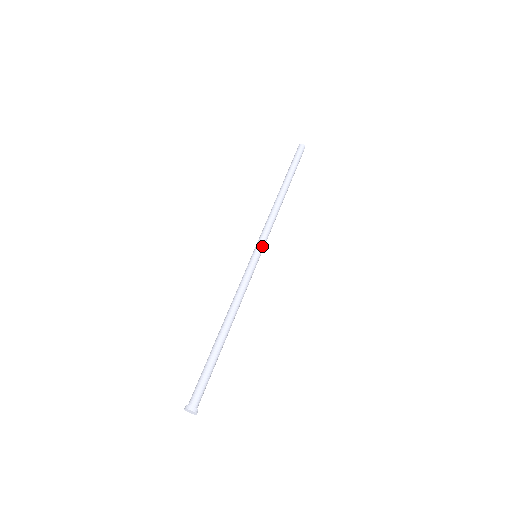
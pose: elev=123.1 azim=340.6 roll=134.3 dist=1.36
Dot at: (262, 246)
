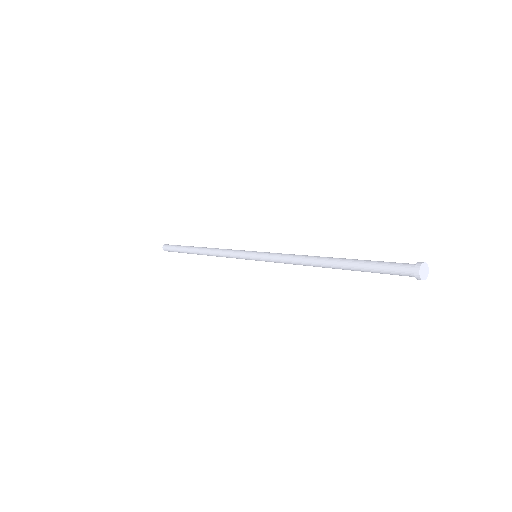
Dot at: occluded
